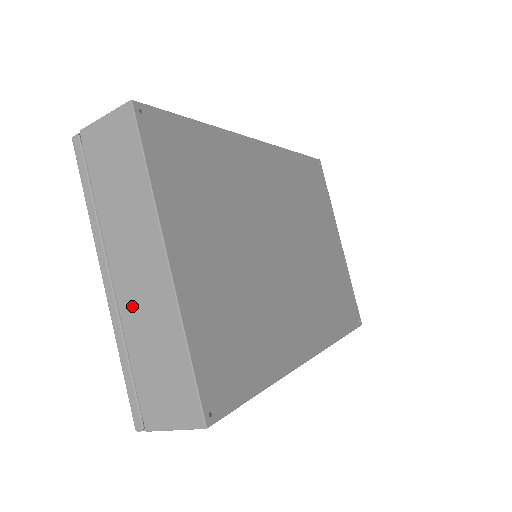
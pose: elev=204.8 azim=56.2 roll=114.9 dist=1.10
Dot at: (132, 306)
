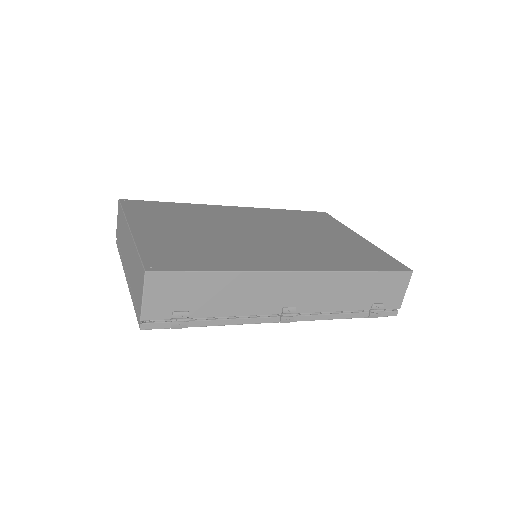
Dot at: (129, 269)
